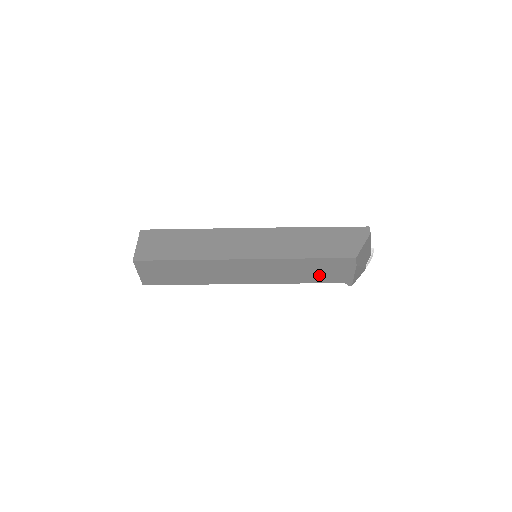
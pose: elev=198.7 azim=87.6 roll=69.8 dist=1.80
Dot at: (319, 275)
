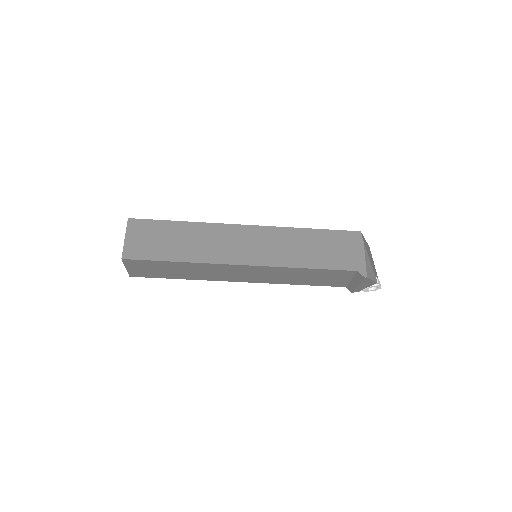
Dot at: (327, 256)
